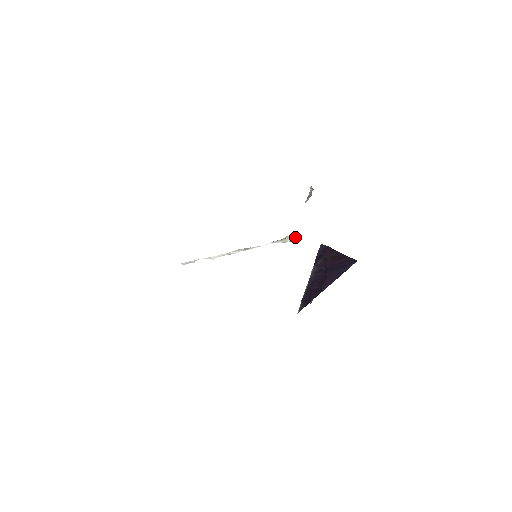
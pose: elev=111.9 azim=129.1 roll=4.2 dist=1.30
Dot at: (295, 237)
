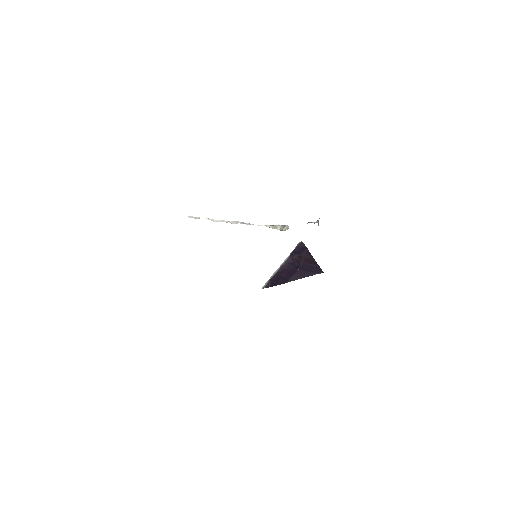
Dot at: (285, 228)
